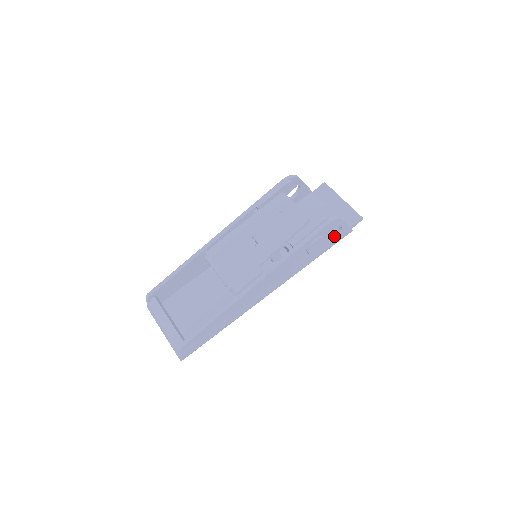
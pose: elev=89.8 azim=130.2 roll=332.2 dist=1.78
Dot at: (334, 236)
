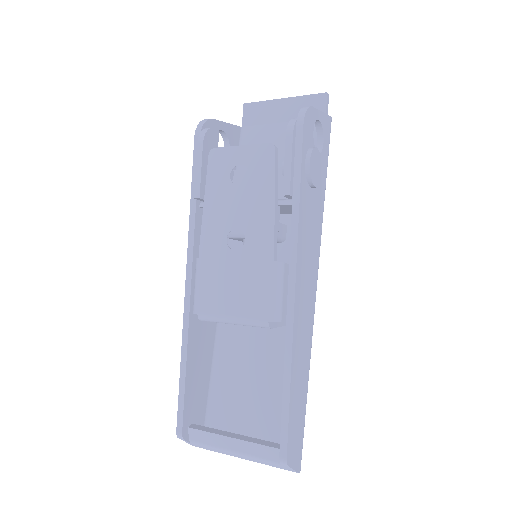
Dot at: (320, 141)
